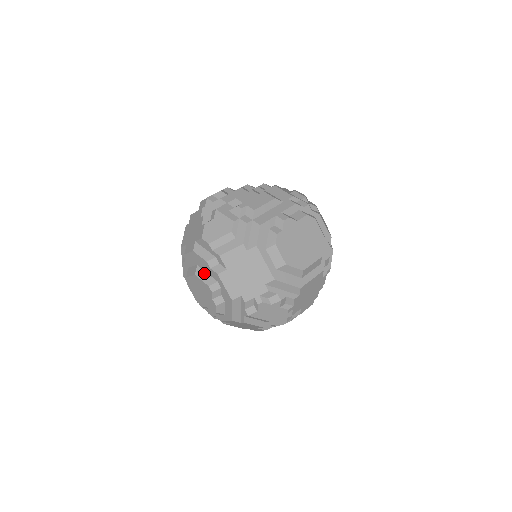
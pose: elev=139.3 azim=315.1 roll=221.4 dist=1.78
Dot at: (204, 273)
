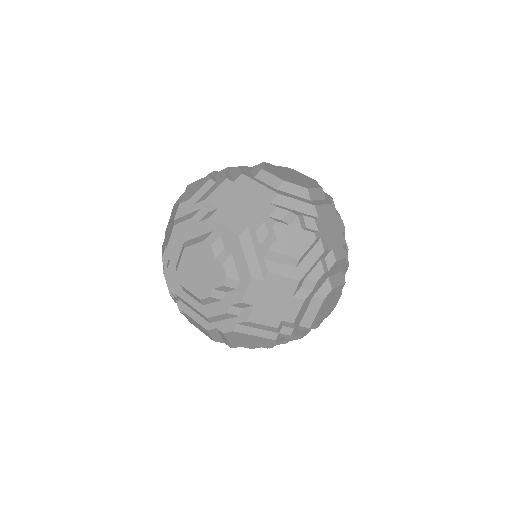
Dot at: (194, 239)
